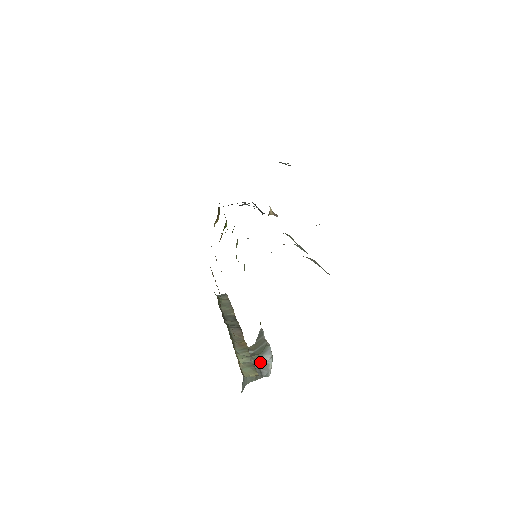
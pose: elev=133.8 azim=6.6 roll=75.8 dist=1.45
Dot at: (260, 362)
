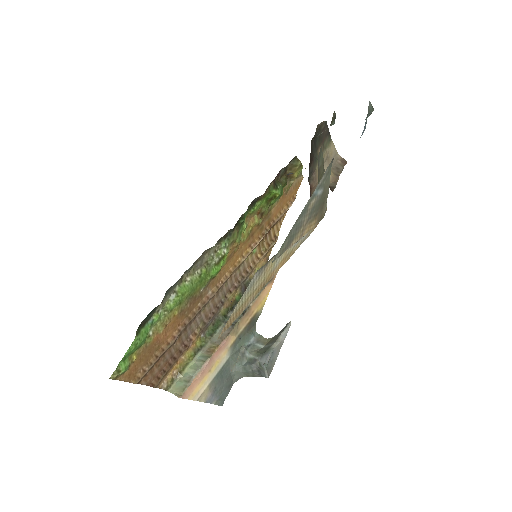
Dot at: (258, 362)
